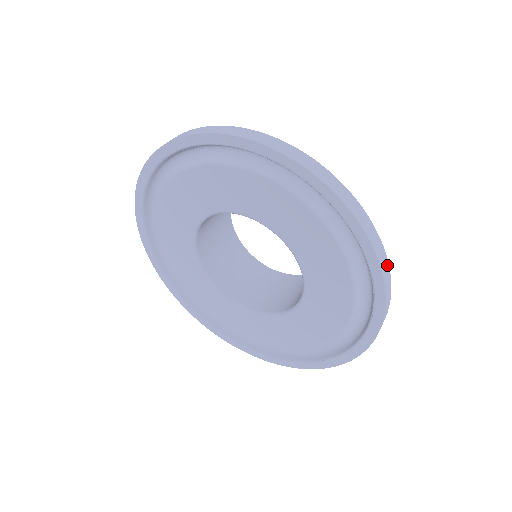
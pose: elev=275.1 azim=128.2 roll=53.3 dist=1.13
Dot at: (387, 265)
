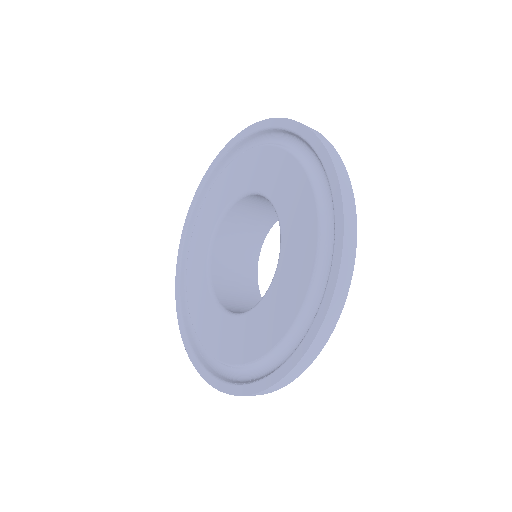
Dot at: (354, 216)
